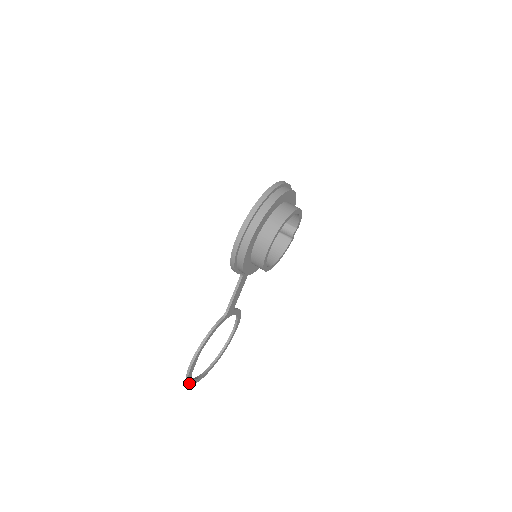
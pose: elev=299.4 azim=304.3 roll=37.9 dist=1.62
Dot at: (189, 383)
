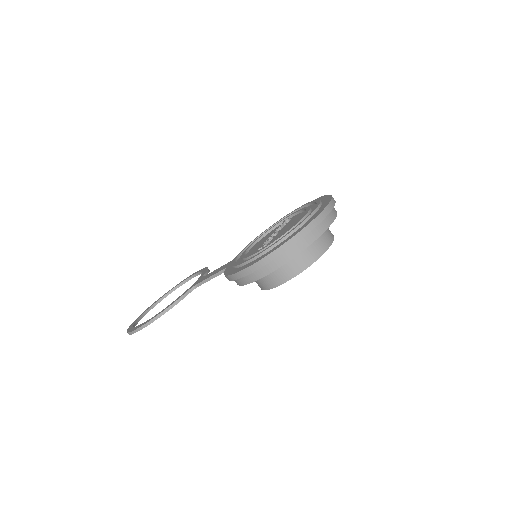
Dot at: occluded
